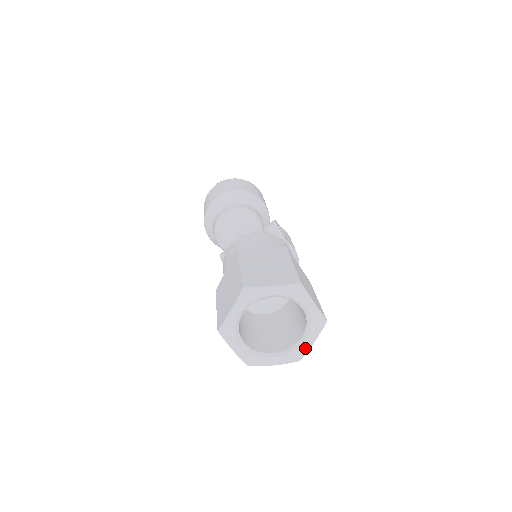
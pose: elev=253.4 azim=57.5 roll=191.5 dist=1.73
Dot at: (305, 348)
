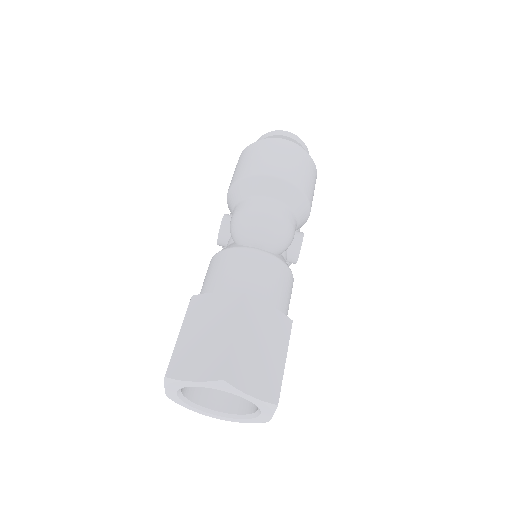
Dot at: (230, 420)
